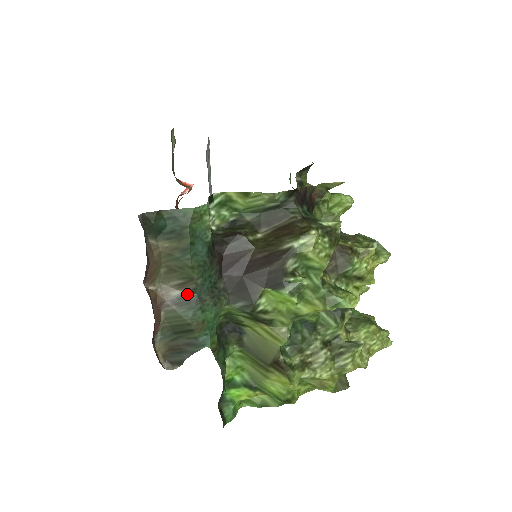
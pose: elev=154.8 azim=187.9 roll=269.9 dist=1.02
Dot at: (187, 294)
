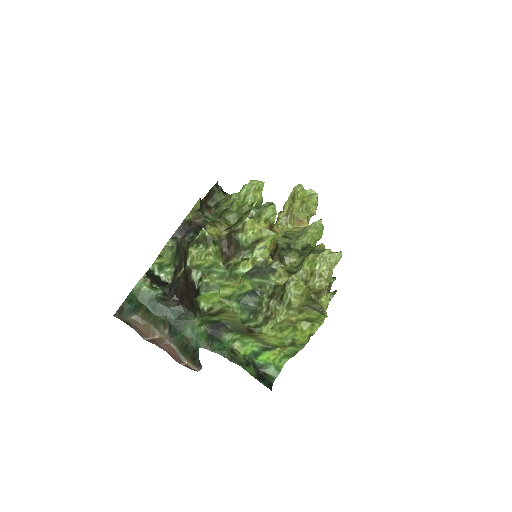
Dot at: (170, 329)
